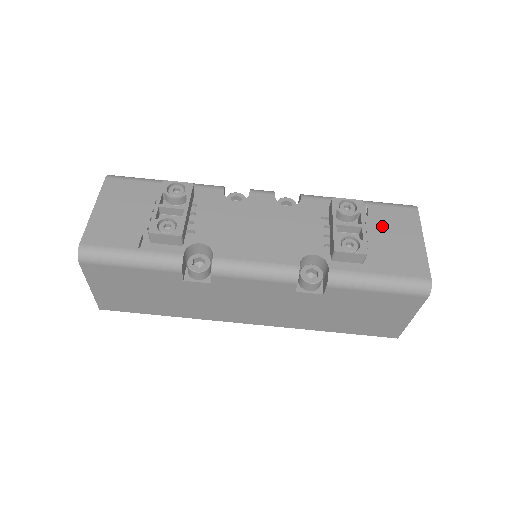
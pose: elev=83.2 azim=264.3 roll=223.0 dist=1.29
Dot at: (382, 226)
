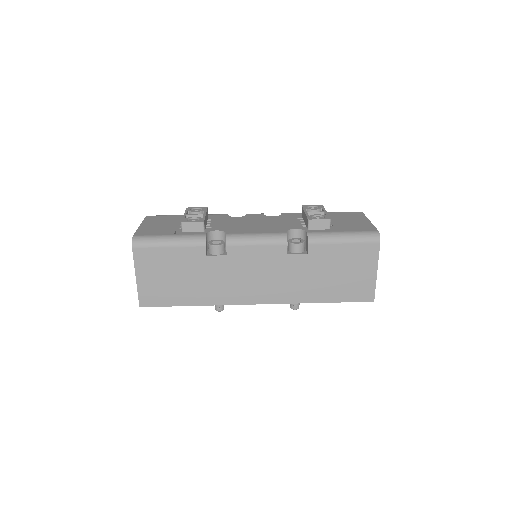
Dot at: (339, 218)
